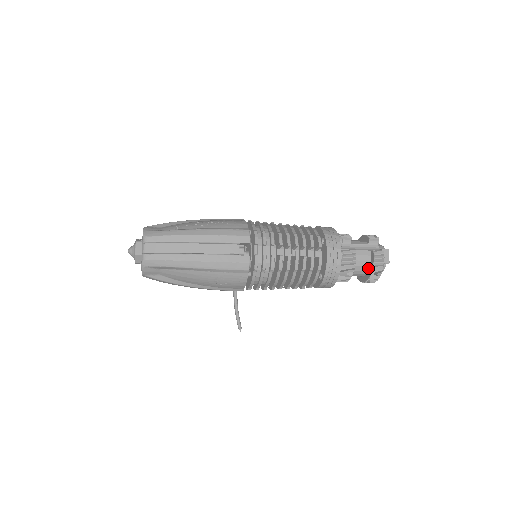
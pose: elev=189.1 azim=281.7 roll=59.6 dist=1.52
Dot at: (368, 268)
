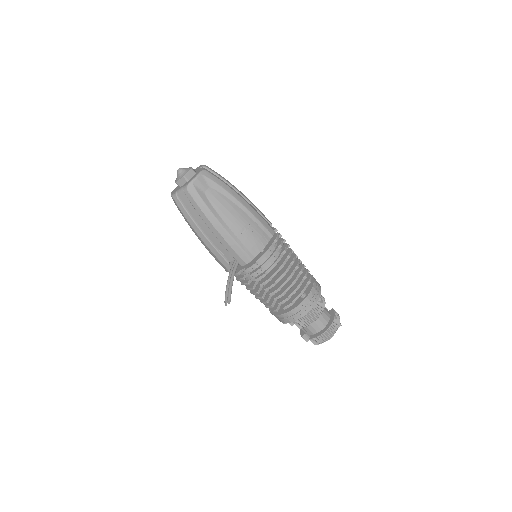
Dot at: (328, 320)
